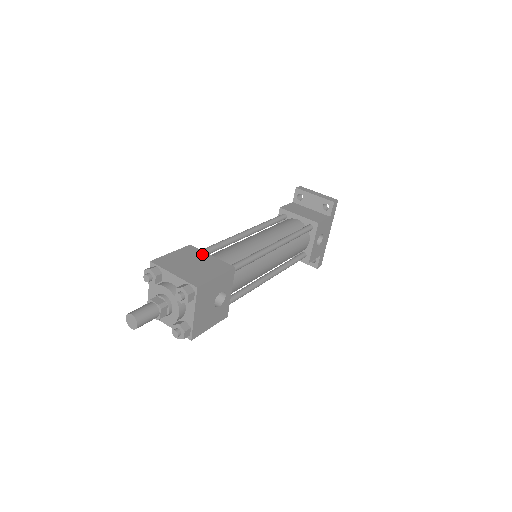
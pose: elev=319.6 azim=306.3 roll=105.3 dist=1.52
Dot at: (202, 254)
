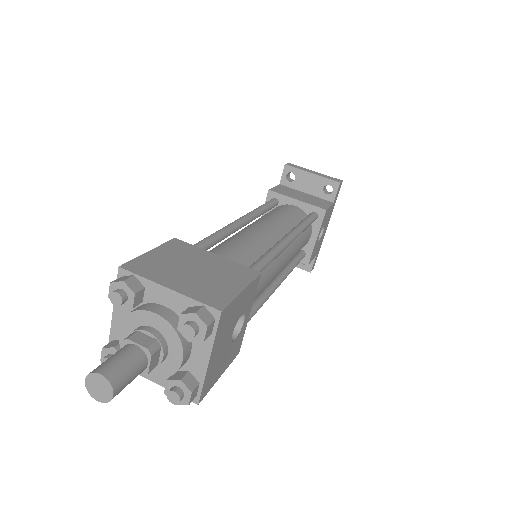
Dot at: (201, 252)
